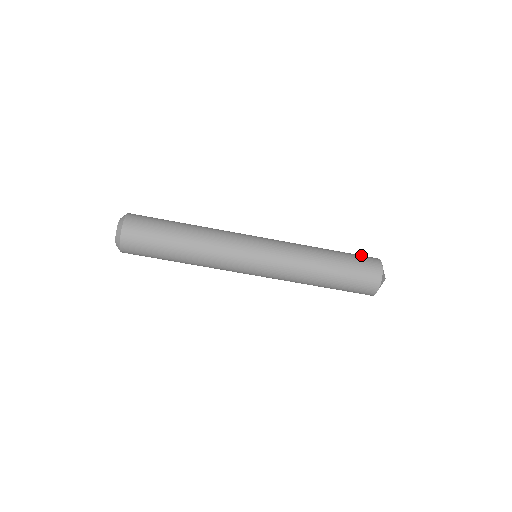
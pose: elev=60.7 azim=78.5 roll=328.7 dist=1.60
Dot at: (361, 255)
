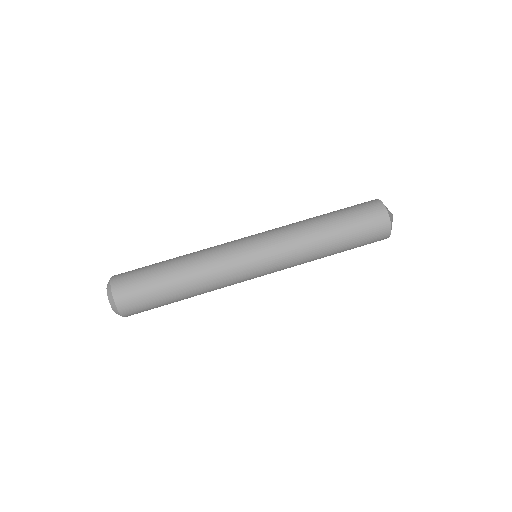
Dot at: occluded
